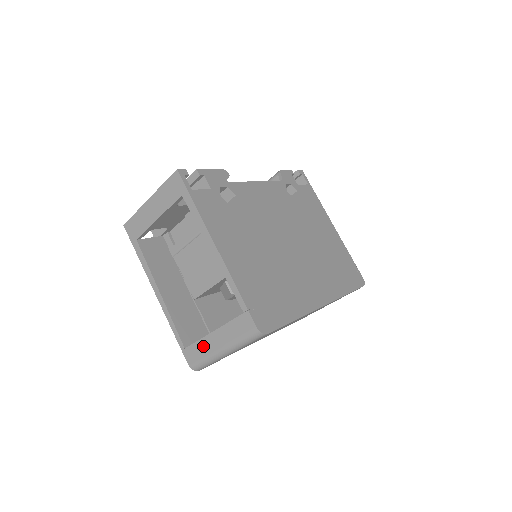
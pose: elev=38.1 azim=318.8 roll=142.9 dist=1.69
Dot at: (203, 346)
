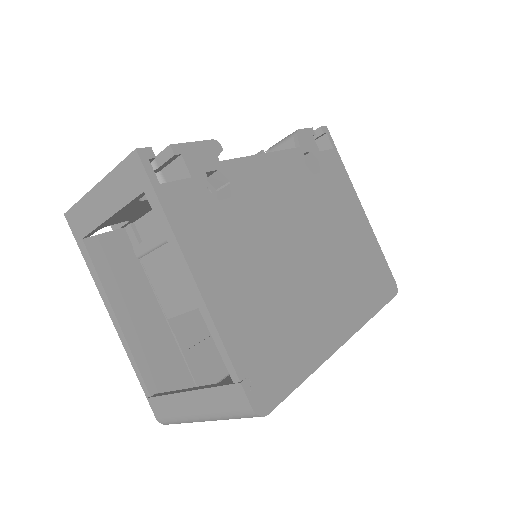
Dot at: (175, 404)
